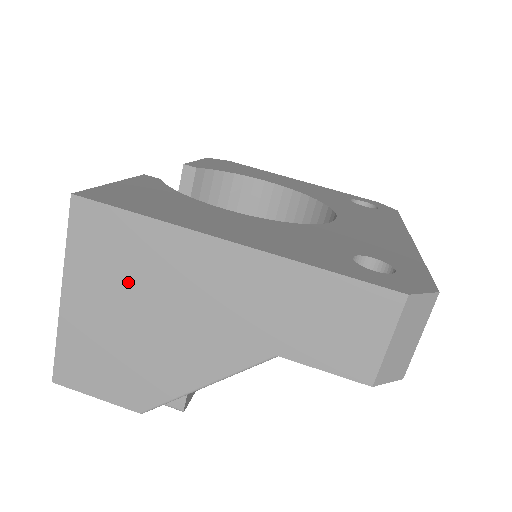
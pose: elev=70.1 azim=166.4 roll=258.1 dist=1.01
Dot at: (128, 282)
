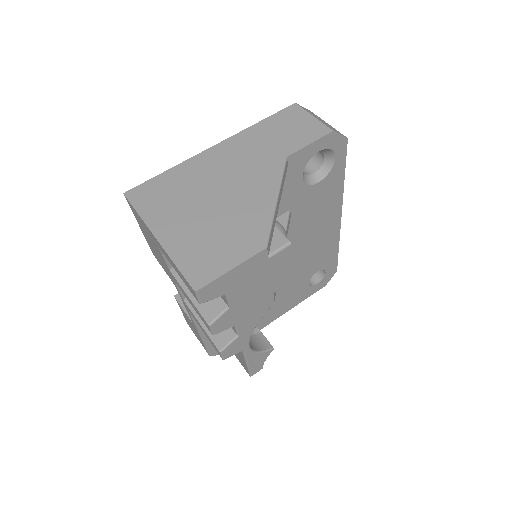
Dot at: (186, 198)
